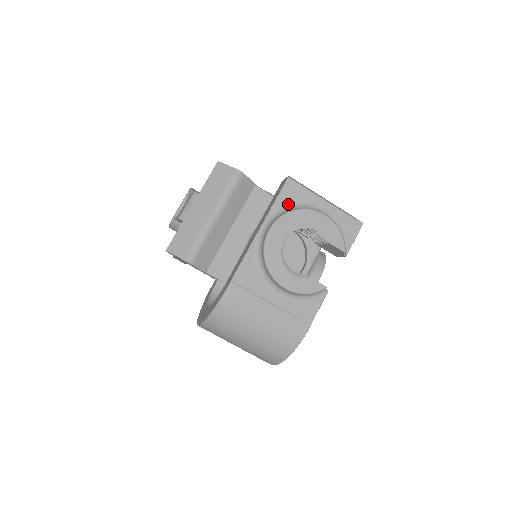
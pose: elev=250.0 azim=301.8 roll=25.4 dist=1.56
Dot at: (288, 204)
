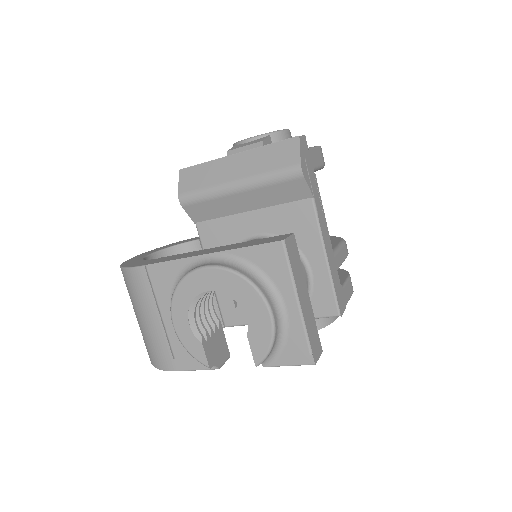
Dot at: (256, 264)
